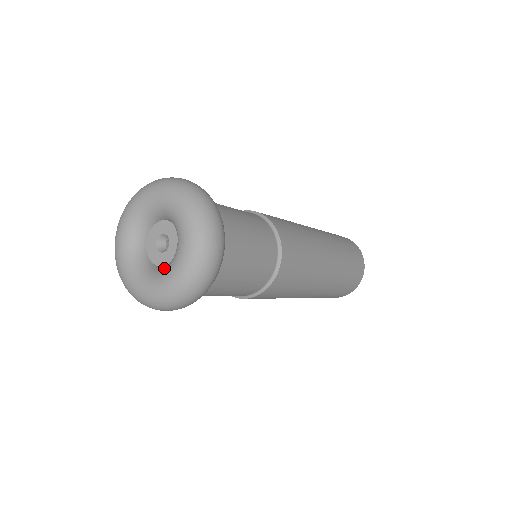
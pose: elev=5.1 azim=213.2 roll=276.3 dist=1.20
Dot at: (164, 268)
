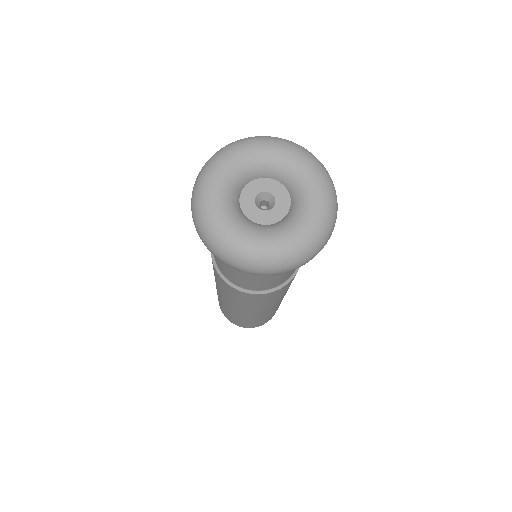
Dot at: (250, 222)
